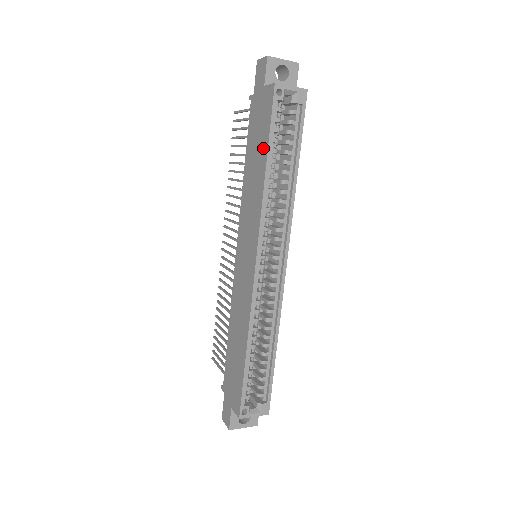
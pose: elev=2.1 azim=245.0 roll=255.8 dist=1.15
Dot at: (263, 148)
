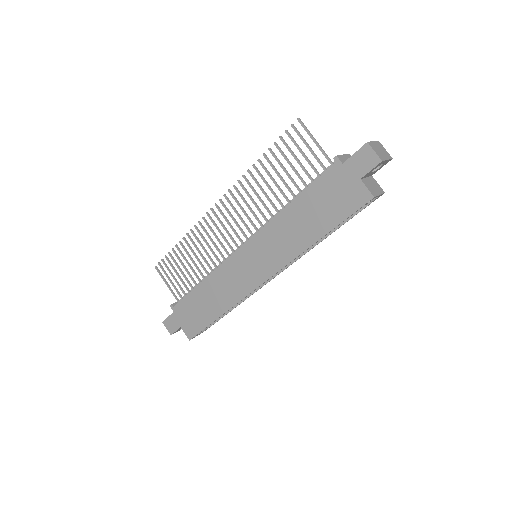
Dot at: (326, 223)
